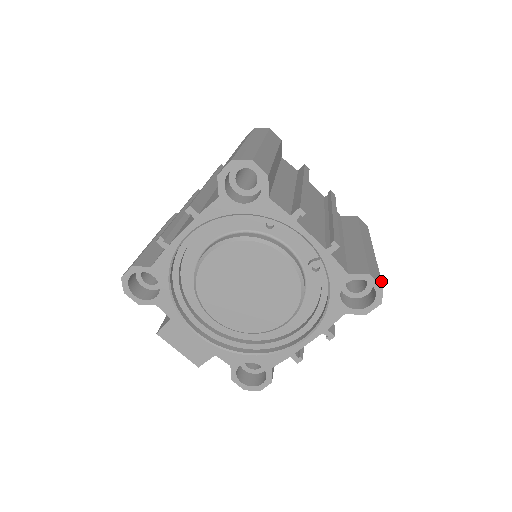
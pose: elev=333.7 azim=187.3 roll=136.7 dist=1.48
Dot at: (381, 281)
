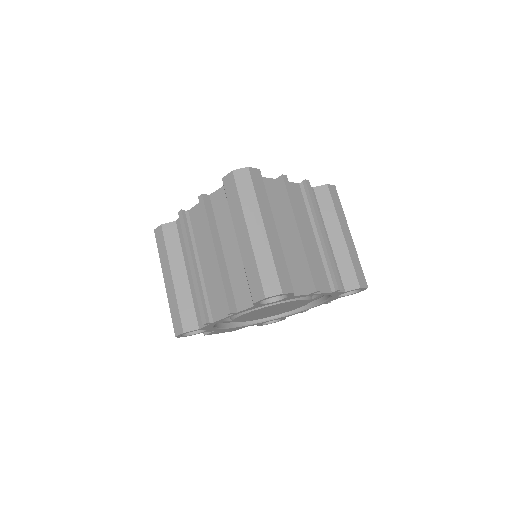
Dot at: (365, 280)
